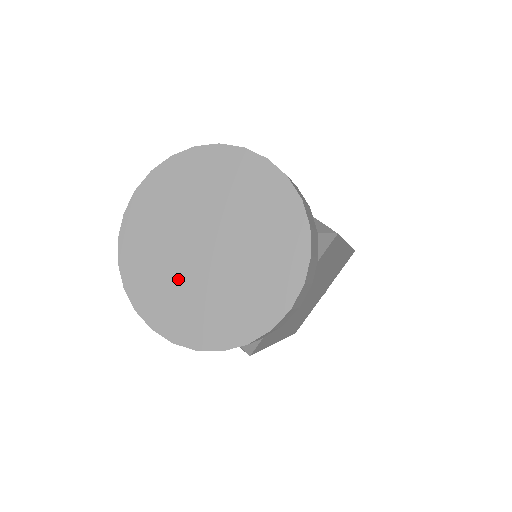
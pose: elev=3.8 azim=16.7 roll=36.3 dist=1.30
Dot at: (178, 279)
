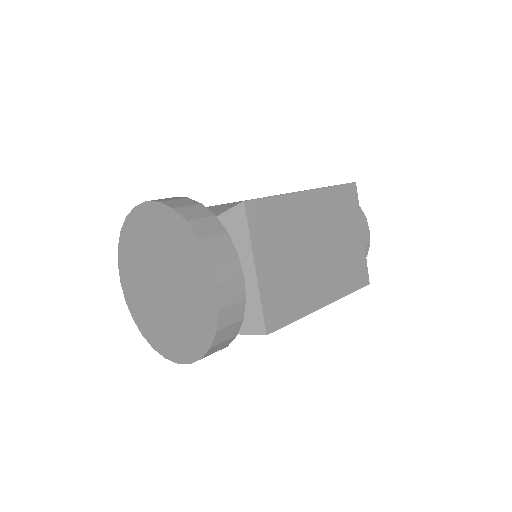
Dot at: (166, 319)
